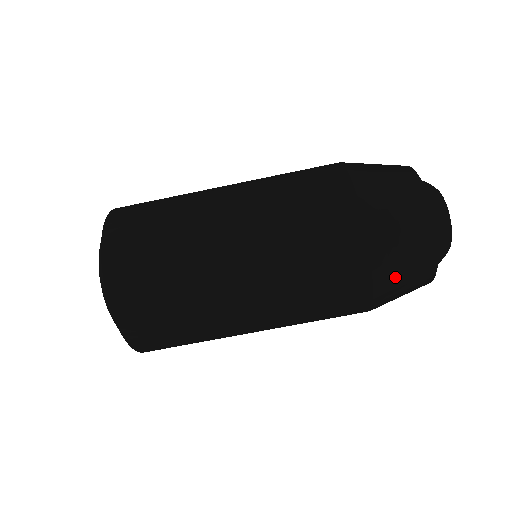
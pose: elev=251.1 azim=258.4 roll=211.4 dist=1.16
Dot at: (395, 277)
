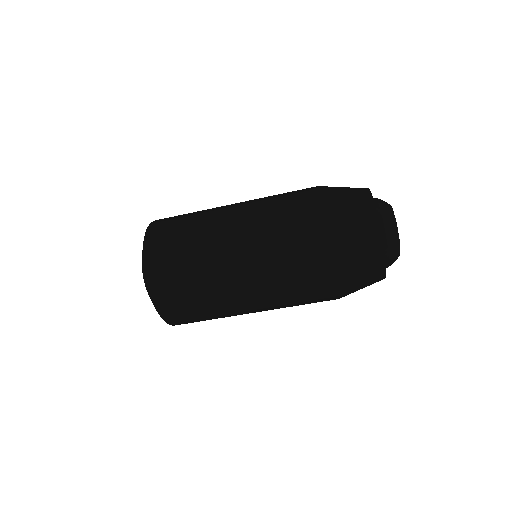
Dot at: occluded
